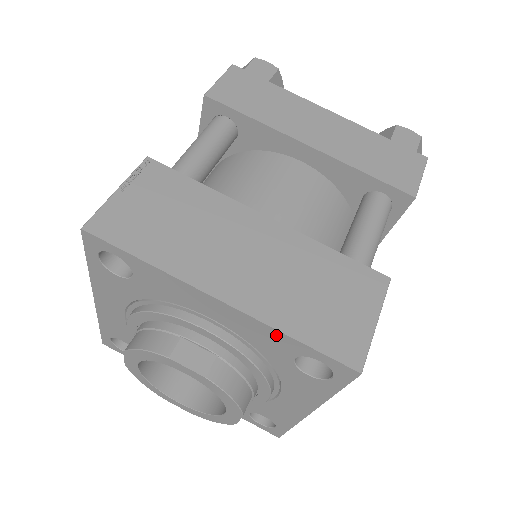
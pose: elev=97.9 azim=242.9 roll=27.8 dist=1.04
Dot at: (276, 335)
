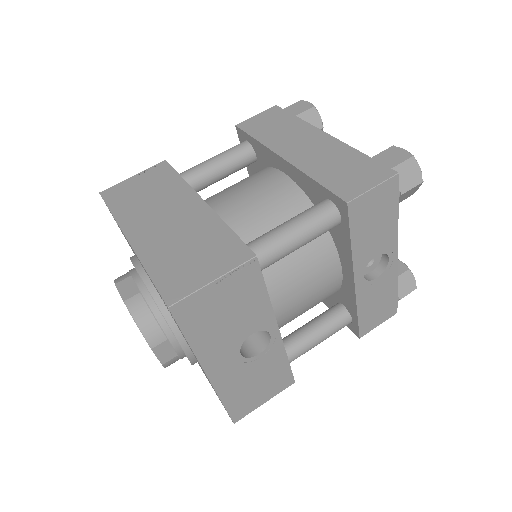
Dot at: occluded
